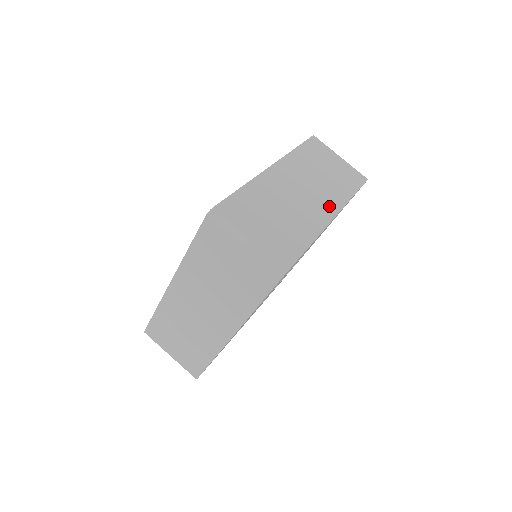
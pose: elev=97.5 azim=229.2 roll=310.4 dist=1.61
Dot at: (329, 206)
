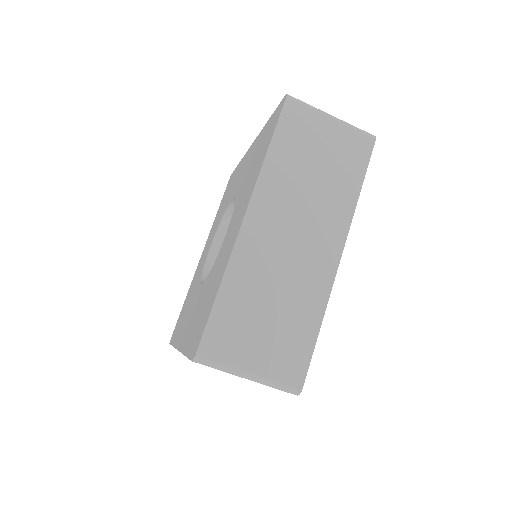
Dot at: (331, 239)
